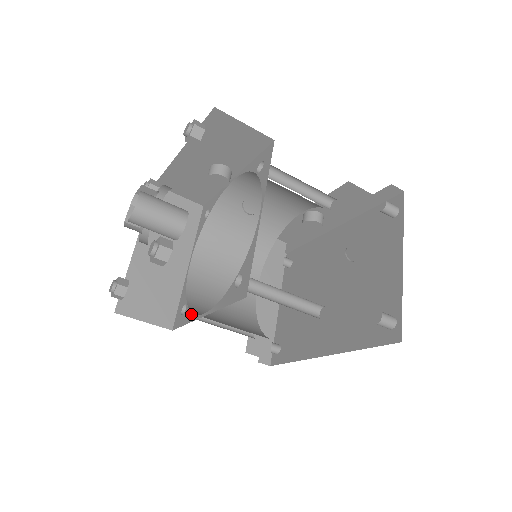
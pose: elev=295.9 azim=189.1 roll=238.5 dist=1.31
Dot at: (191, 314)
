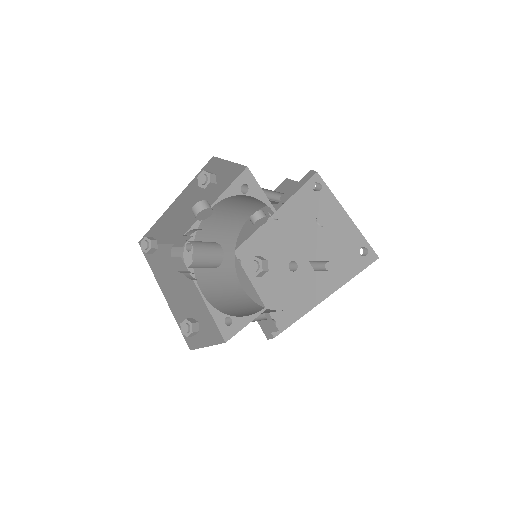
Dot at: (245, 317)
